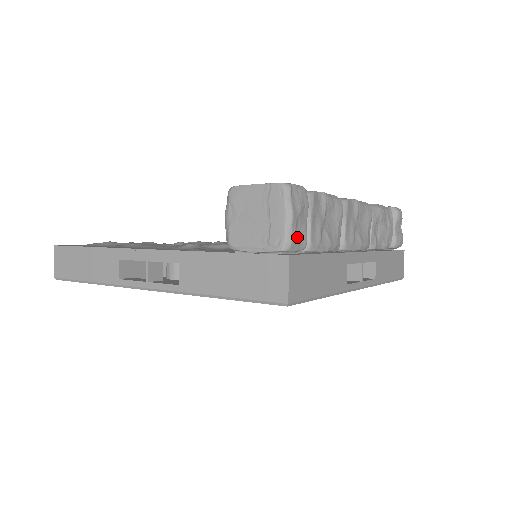
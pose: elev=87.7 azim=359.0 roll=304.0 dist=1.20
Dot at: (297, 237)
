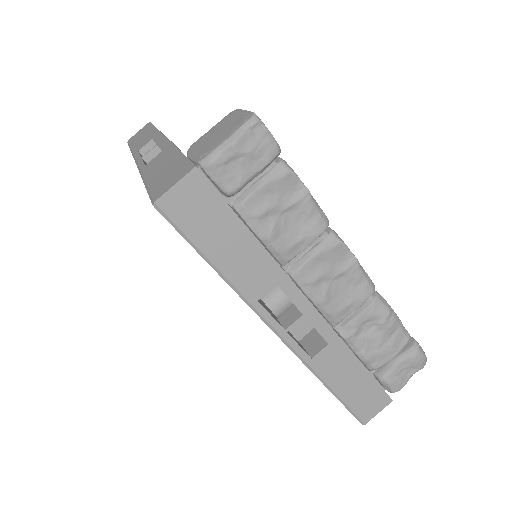
Dot at: (225, 170)
